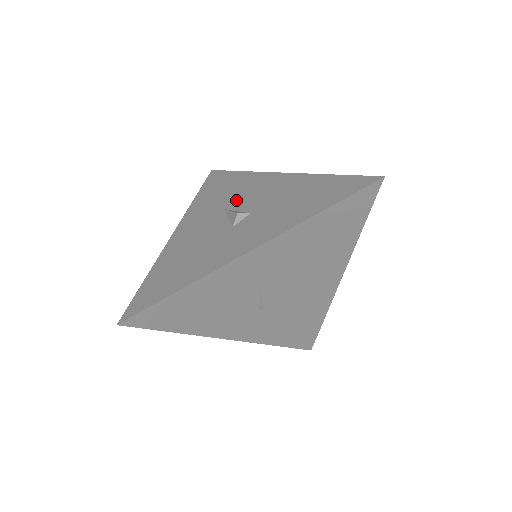
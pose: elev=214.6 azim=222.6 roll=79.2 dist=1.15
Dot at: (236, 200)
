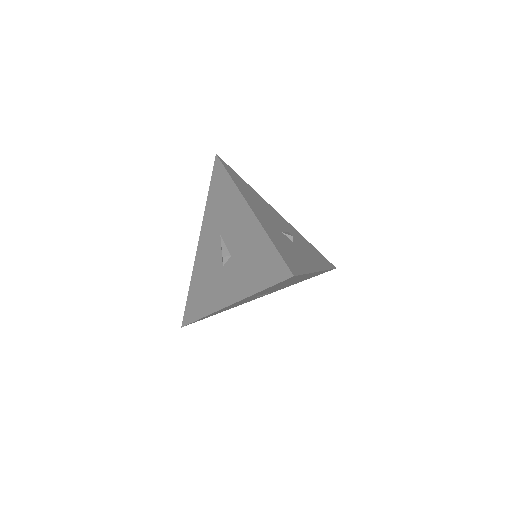
Dot at: (226, 227)
